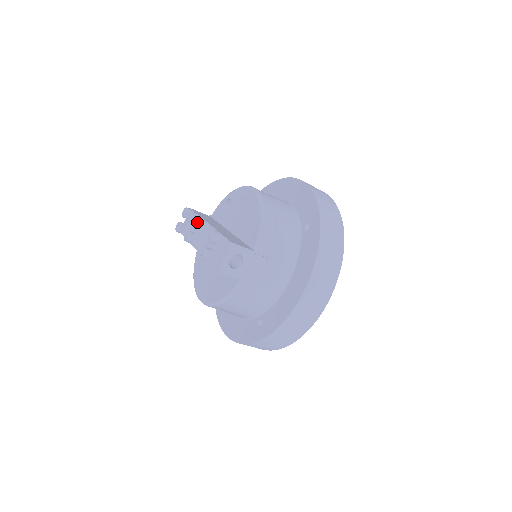
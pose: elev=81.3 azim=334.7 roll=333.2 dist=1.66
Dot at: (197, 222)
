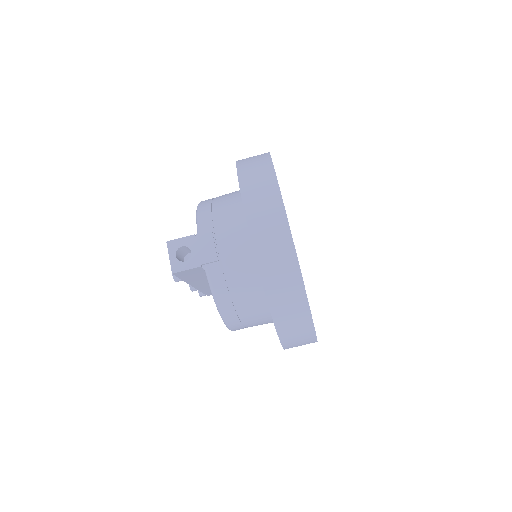
Dot at: occluded
